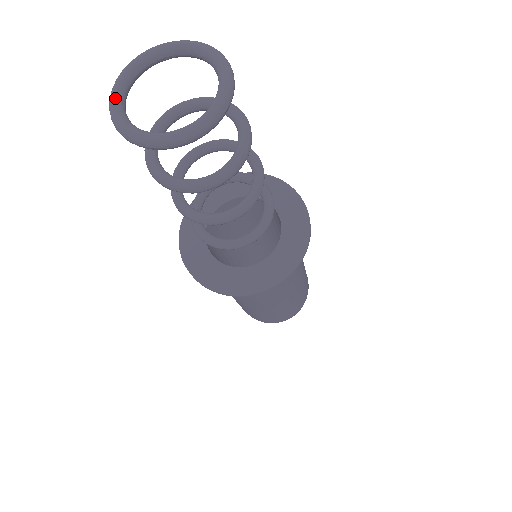
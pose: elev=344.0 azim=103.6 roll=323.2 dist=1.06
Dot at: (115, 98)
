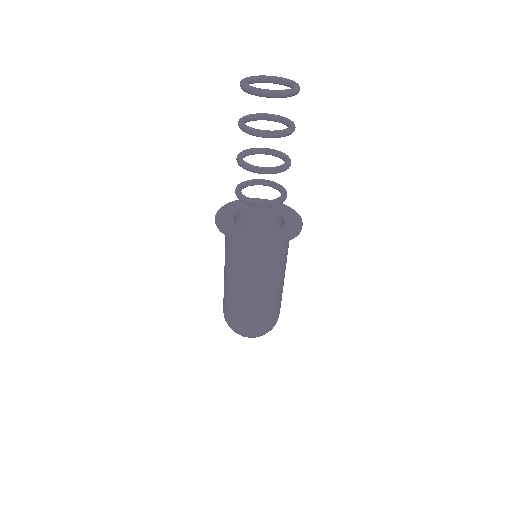
Dot at: (250, 86)
